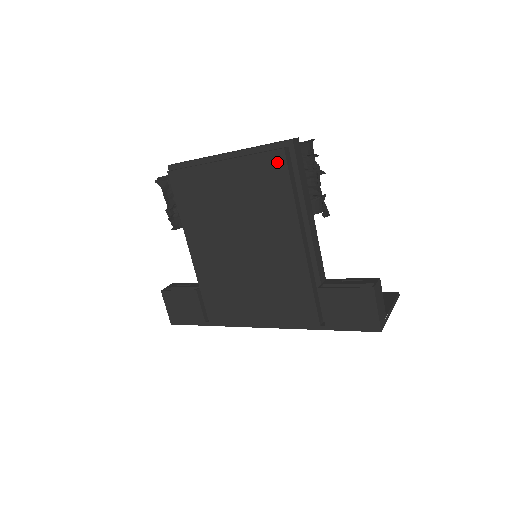
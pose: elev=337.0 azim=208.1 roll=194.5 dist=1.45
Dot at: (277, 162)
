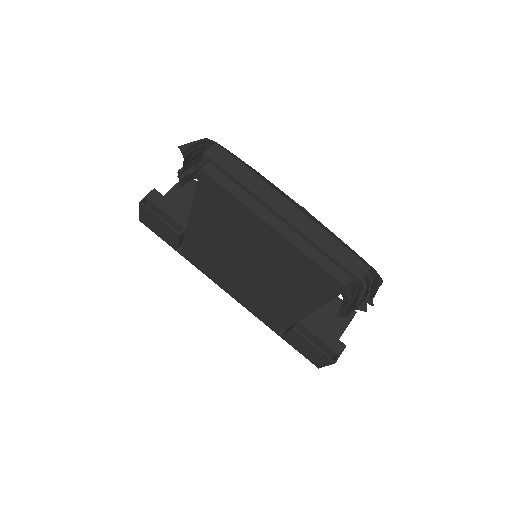
Dot at: (330, 283)
